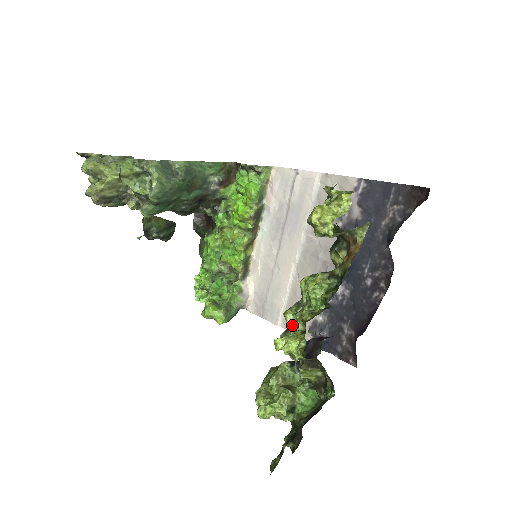
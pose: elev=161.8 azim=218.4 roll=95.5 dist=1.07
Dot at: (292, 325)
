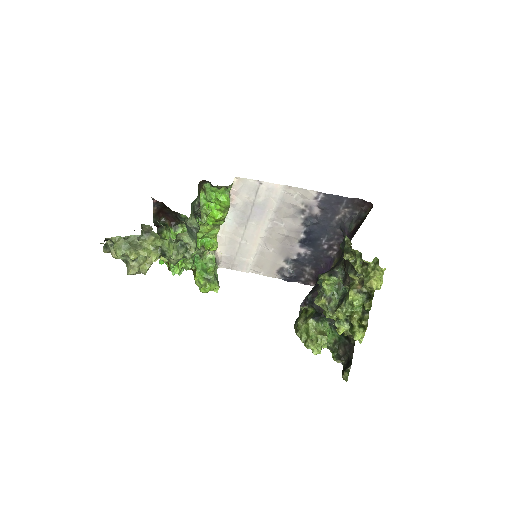
Dot at: (343, 319)
